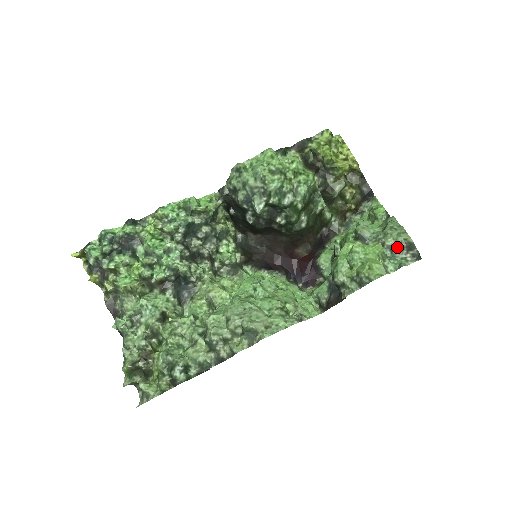
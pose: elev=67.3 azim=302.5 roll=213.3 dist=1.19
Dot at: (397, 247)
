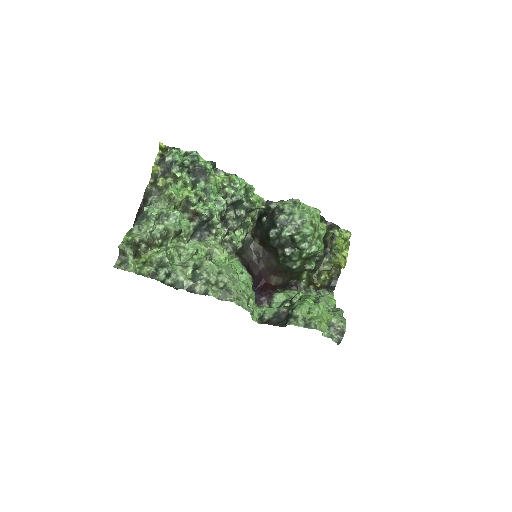
Dot at: (335, 326)
